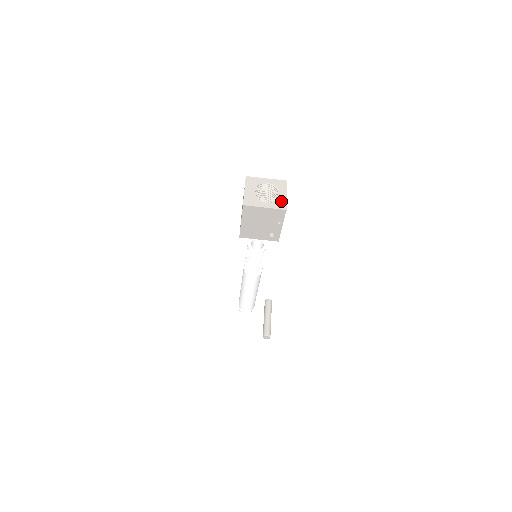
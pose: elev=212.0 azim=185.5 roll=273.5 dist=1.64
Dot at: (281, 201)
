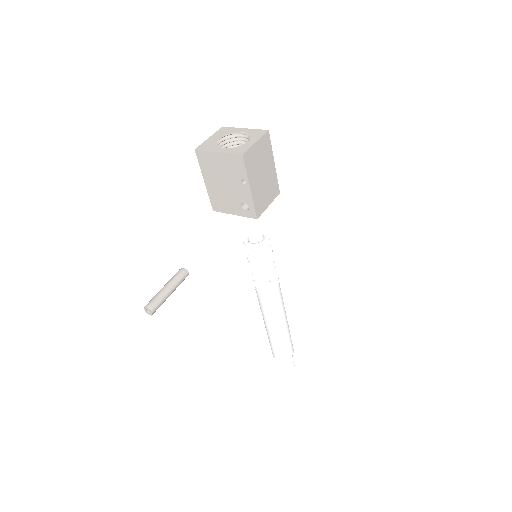
Dot at: (243, 147)
